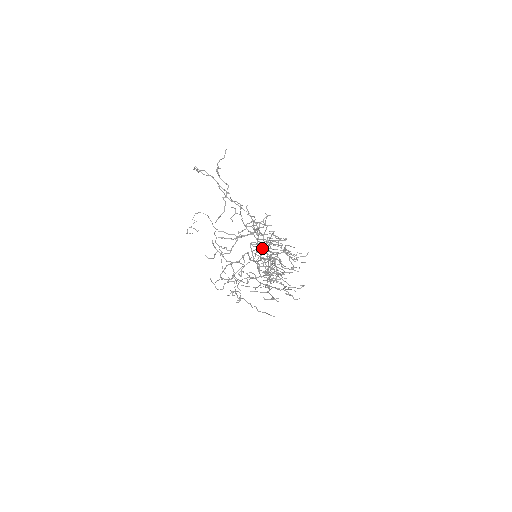
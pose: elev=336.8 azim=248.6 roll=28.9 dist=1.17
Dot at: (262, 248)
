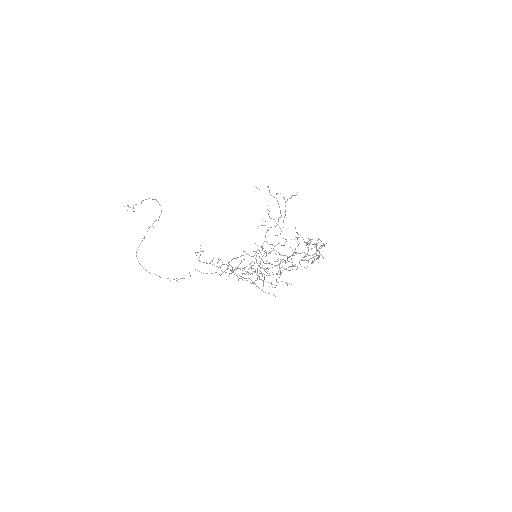
Dot at: (280, 254)
